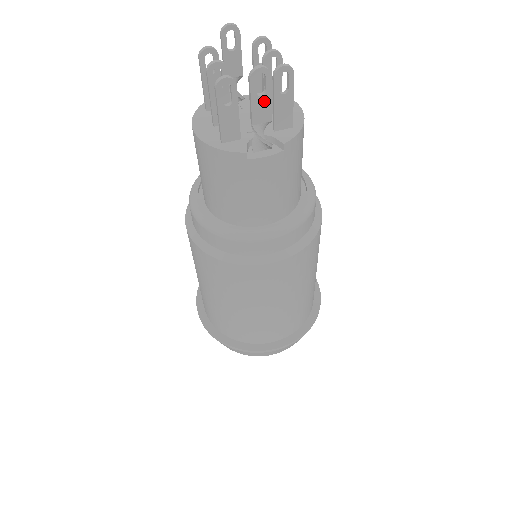
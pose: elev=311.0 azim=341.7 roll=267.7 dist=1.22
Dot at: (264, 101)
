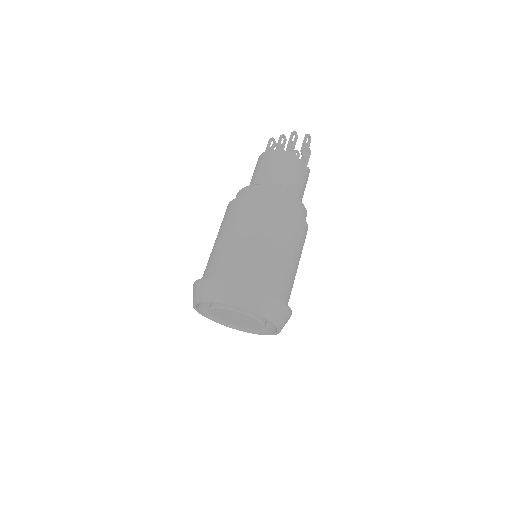
Dot at: (307, 147)
